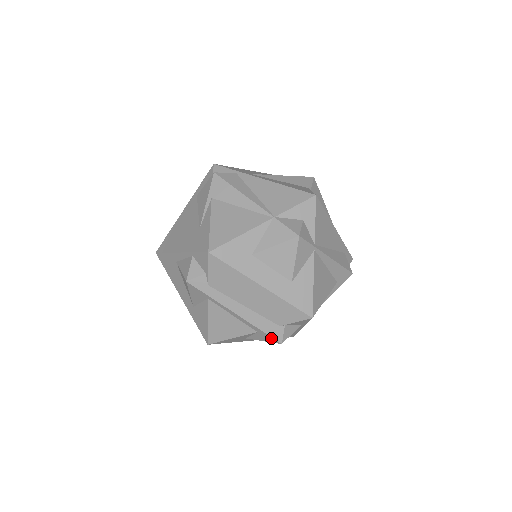
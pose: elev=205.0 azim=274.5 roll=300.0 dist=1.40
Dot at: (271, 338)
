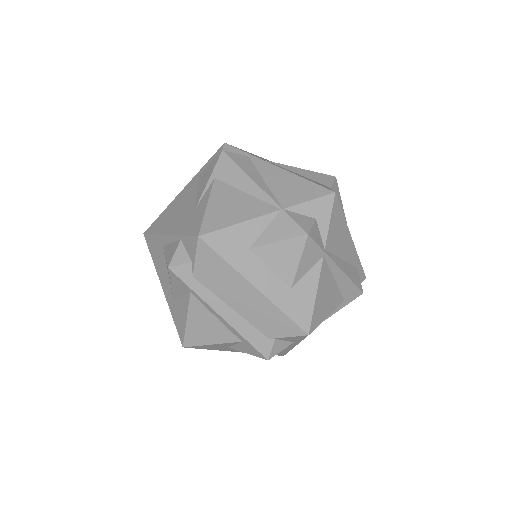
Dot at: (257, 351)
